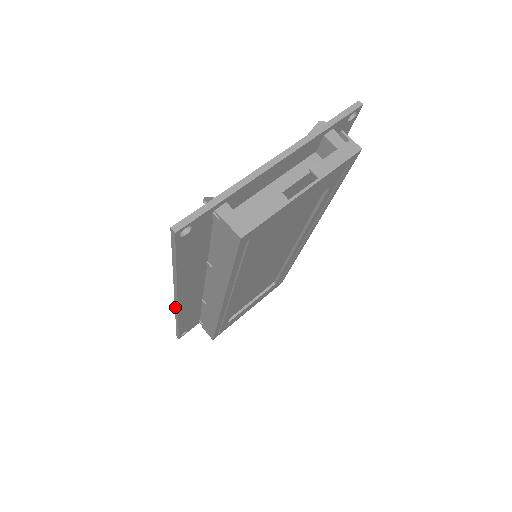
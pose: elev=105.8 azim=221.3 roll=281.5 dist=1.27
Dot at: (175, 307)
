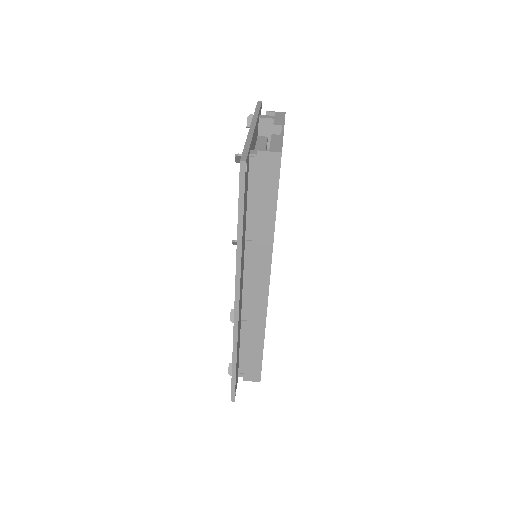
Dot at: (234, 321)
